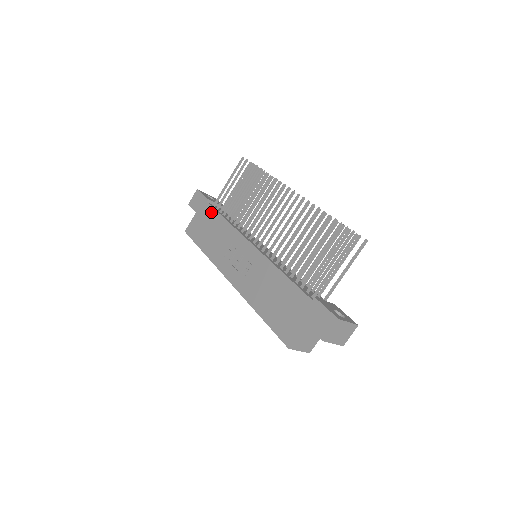
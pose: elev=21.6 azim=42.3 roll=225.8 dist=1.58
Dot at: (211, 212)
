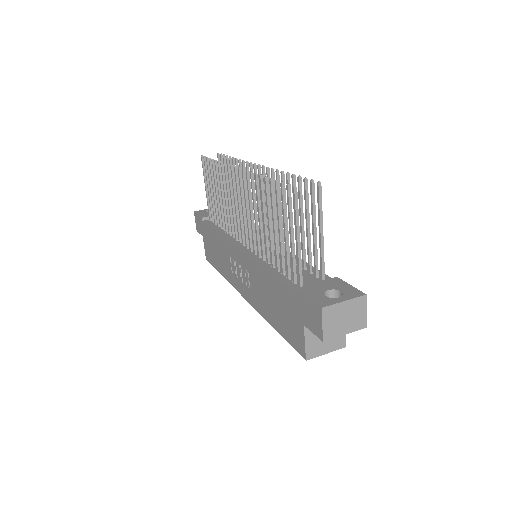
Dot at: (208, 230)
